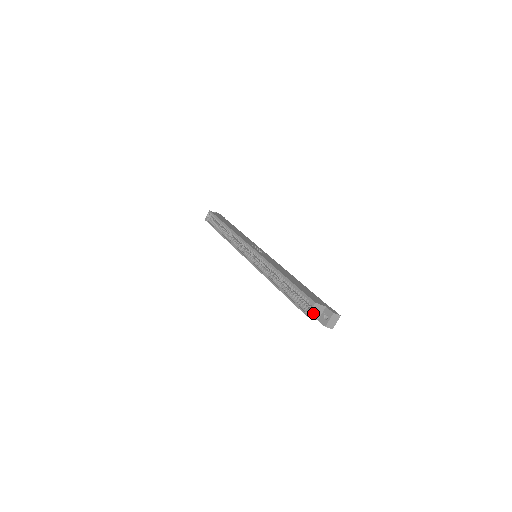
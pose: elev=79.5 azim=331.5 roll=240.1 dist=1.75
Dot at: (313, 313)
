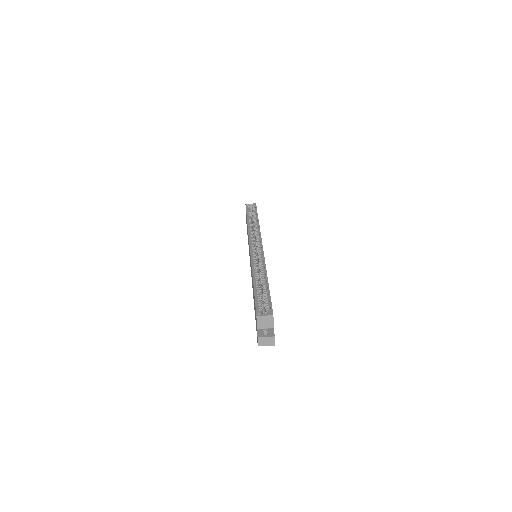
Dot at: (262, 319)
